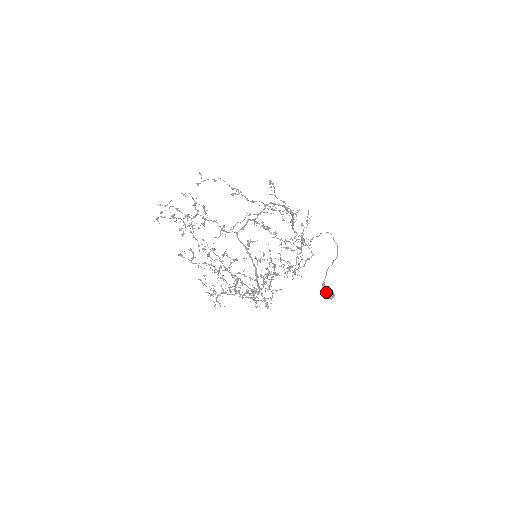
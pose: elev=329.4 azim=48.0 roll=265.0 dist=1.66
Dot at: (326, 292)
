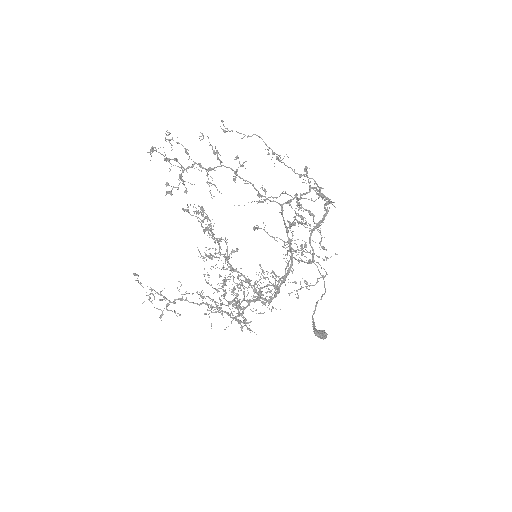
Dot at: (316, 329)
